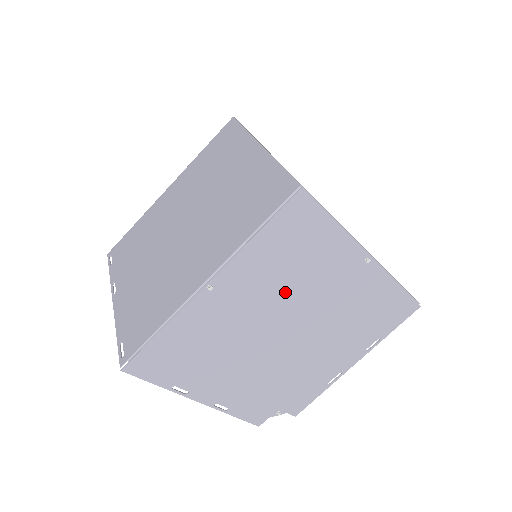
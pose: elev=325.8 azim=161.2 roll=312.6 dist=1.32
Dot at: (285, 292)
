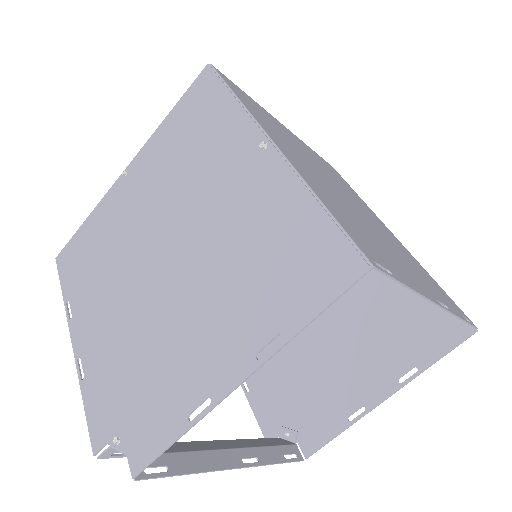
Dot at: (173, 189)
